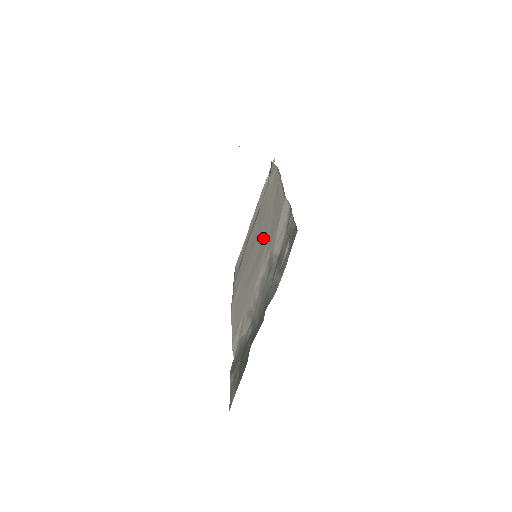
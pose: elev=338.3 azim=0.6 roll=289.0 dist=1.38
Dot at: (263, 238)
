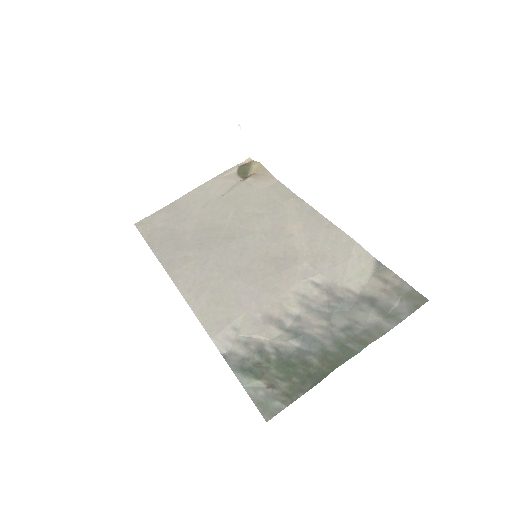
Dot at: (278, 246)
